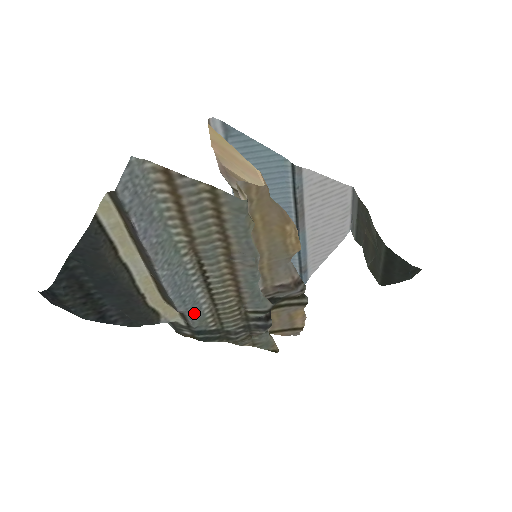
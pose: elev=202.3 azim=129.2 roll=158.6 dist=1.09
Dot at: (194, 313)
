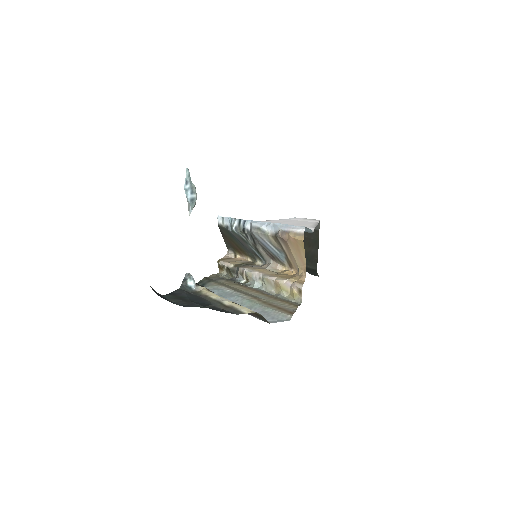
Dot at: (215, 290)
